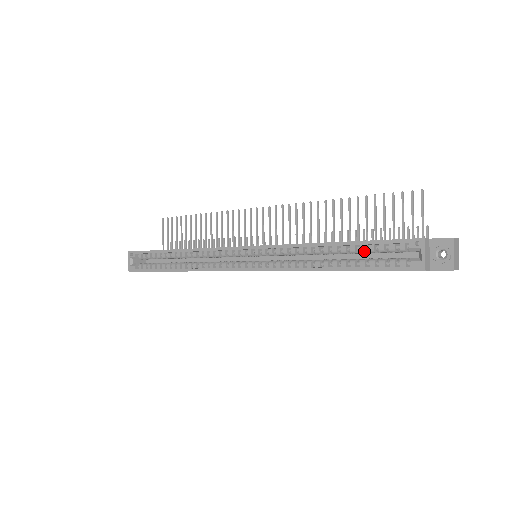
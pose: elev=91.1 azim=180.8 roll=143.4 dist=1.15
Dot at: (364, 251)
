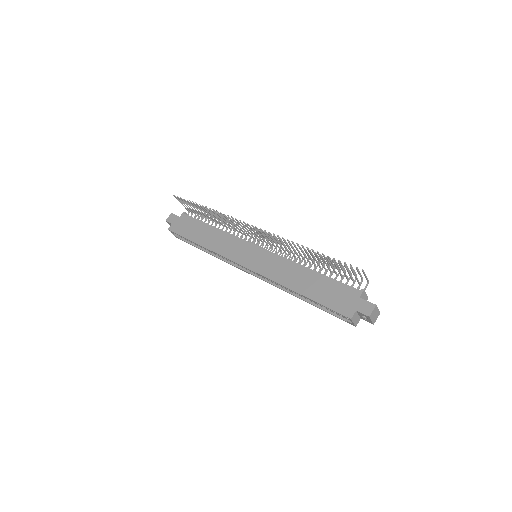
Dot at: occluded
